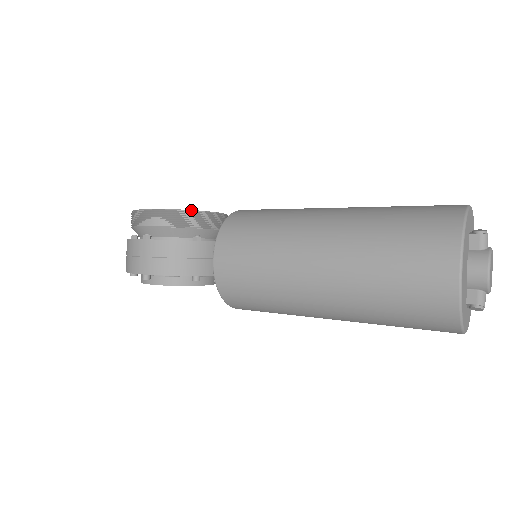
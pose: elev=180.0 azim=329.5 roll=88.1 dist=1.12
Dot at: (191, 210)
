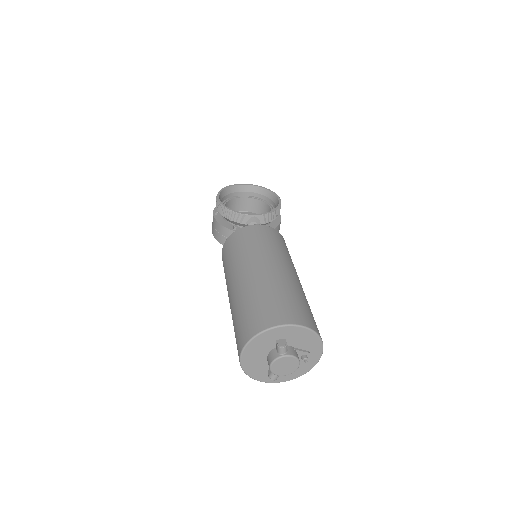
Dot at: (232, 211)
